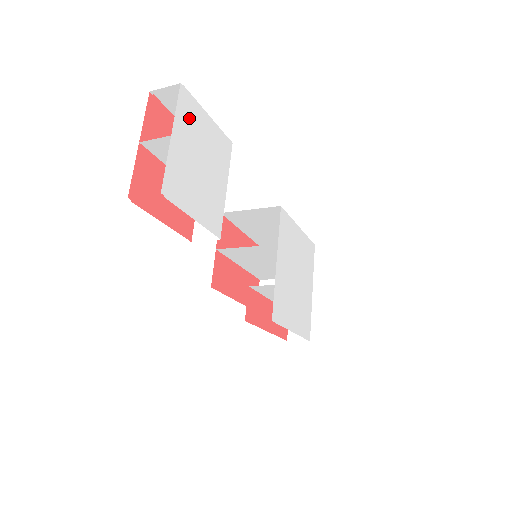
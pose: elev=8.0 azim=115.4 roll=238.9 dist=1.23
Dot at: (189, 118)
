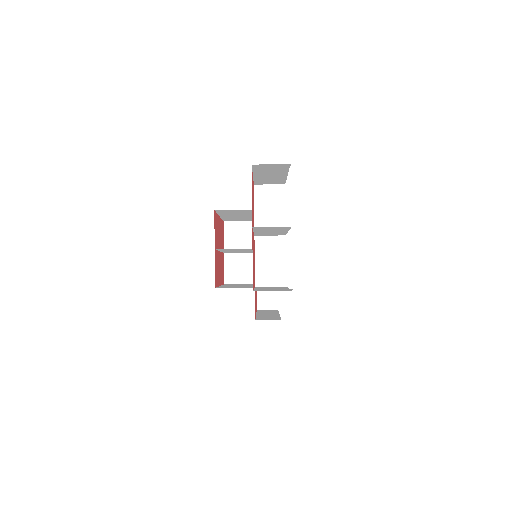
Dot at: occluded
